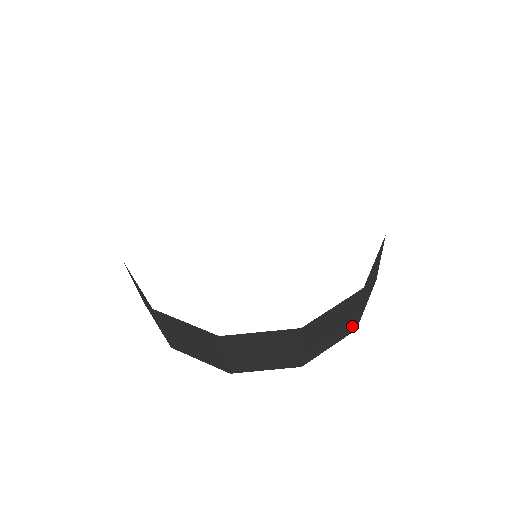
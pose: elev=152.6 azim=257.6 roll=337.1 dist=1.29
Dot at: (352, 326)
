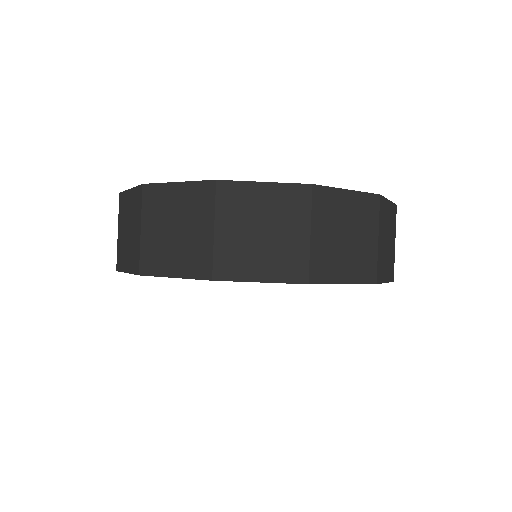
Dot at: occluded
